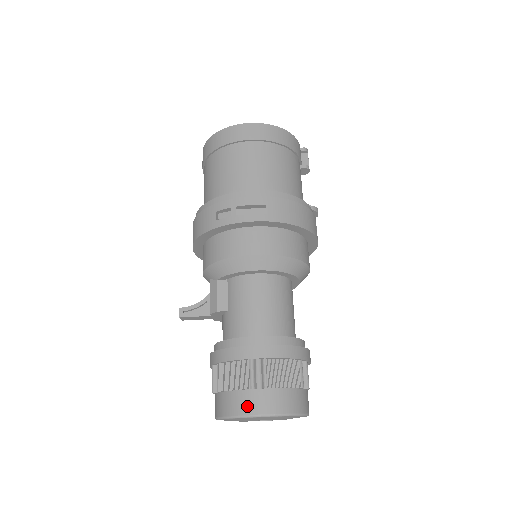
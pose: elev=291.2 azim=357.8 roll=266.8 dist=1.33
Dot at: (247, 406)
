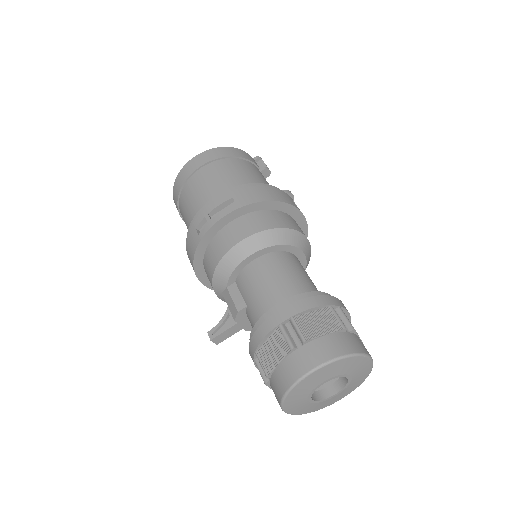
Dot at: (296, 369)
